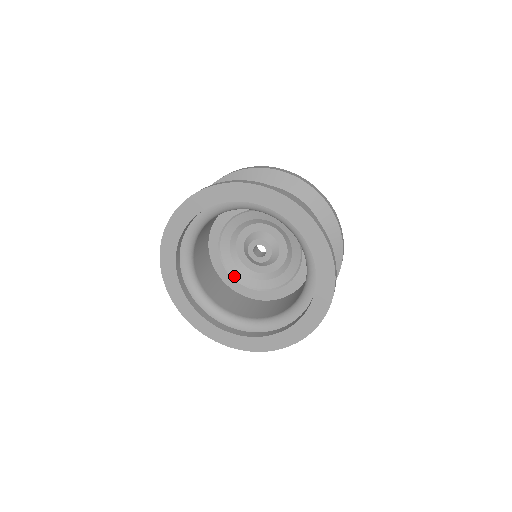
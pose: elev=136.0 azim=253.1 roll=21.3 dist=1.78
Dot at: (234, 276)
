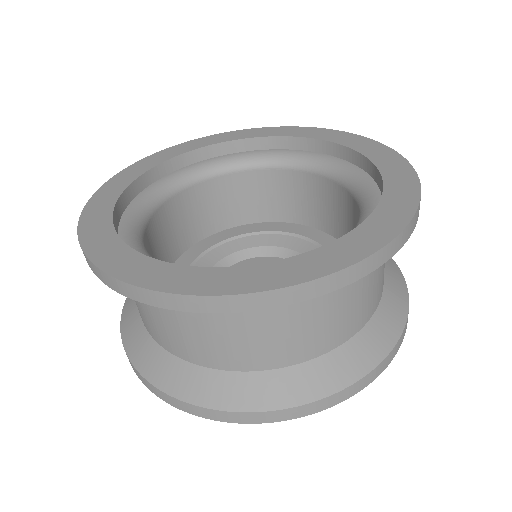
Dot at: occluded
